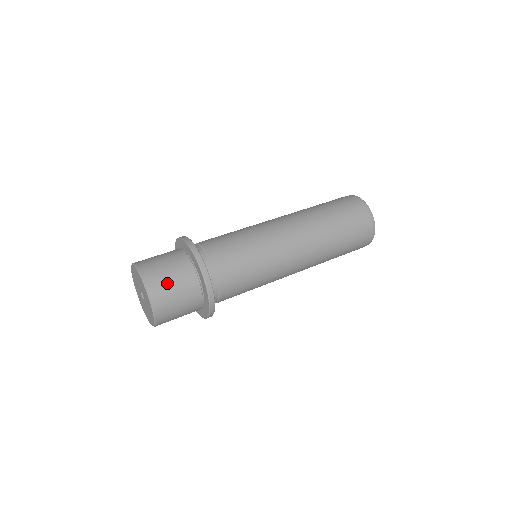
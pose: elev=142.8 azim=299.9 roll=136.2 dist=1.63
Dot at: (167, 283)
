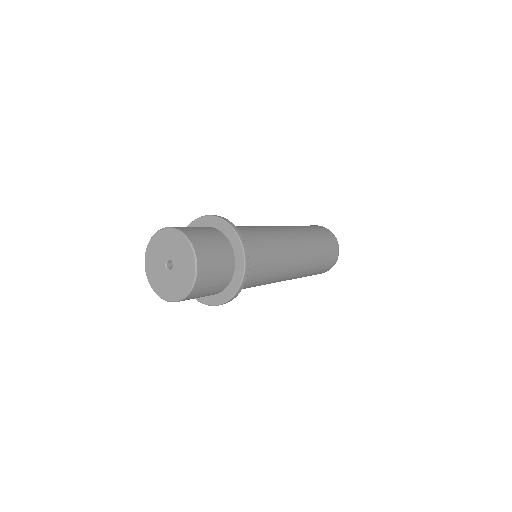
Dot at: (213, 268)
